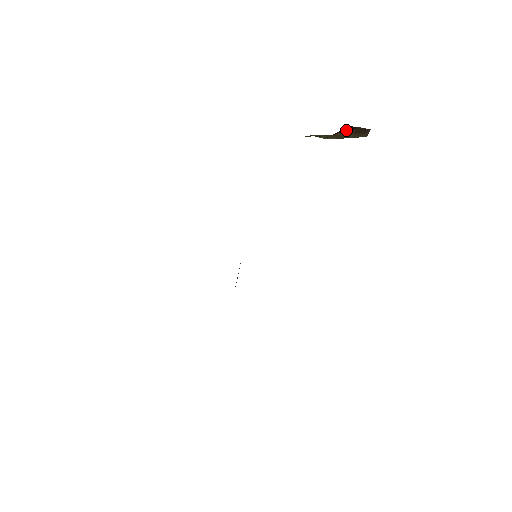
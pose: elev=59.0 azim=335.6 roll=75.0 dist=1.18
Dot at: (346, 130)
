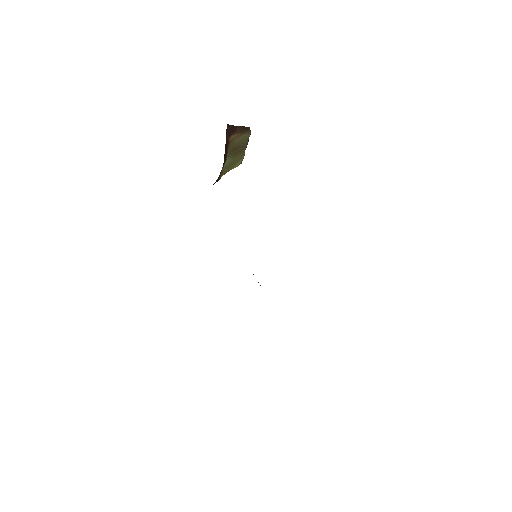
Dot at: (232, 132)
